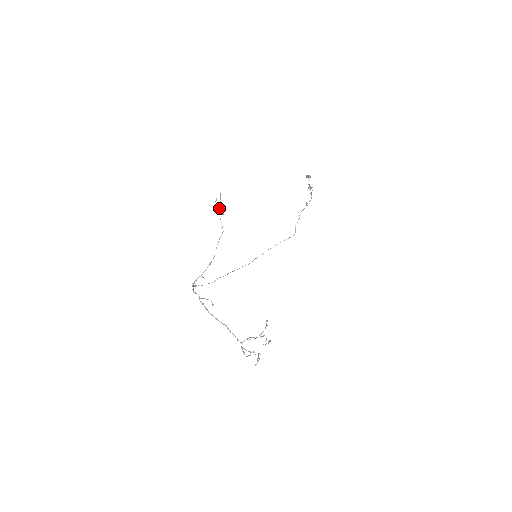
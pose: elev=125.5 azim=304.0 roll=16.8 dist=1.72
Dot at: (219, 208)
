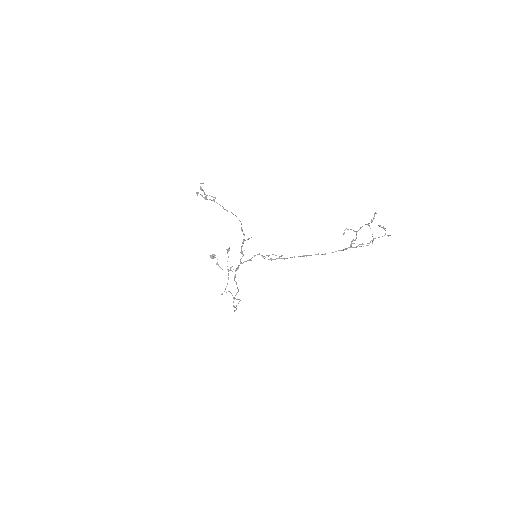
Dot at: (207, 195)
